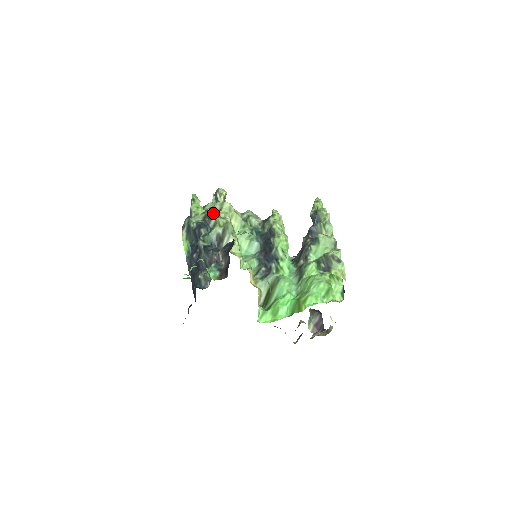
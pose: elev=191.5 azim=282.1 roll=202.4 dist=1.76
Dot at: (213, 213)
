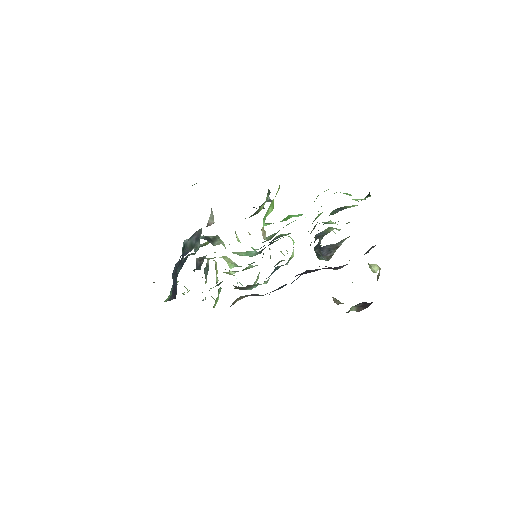
Dot at: (202, 257)
